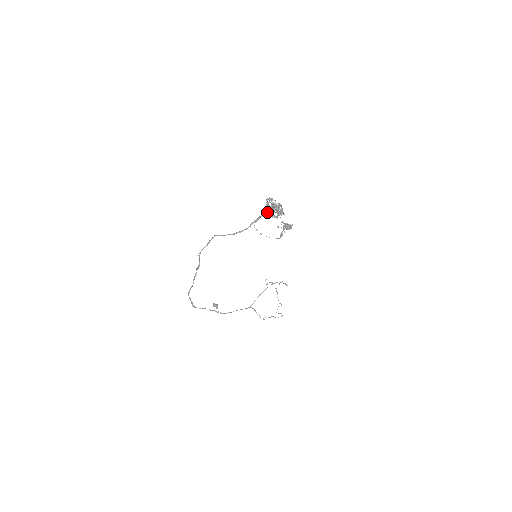
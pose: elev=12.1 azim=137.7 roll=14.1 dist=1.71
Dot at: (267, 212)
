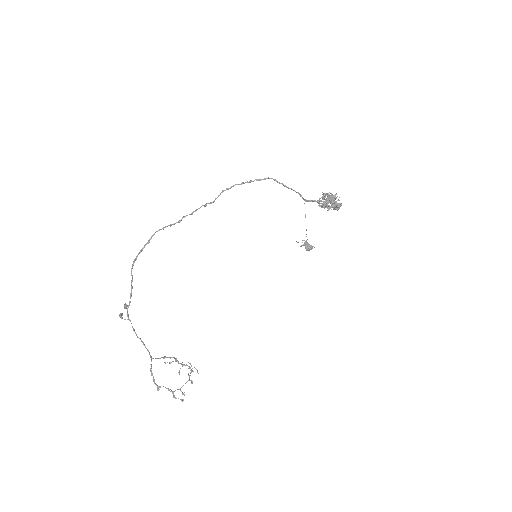
Dot at: occluded
